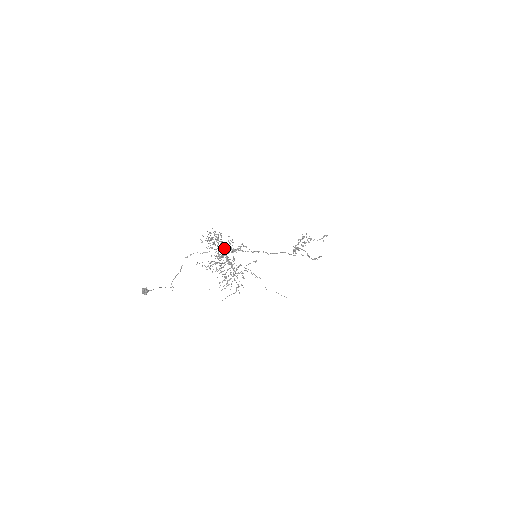
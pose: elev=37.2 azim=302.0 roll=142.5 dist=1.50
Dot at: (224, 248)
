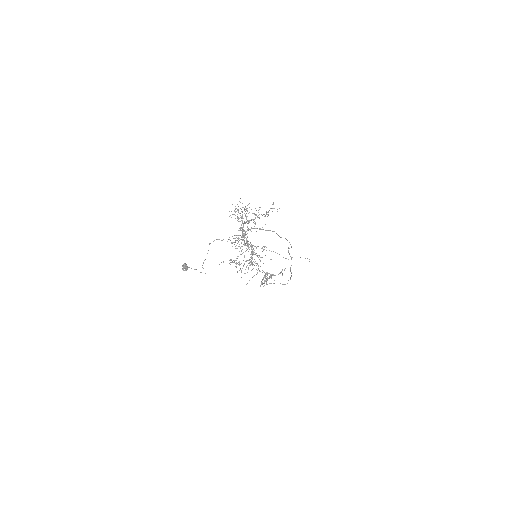
Dot at: (251, 219)
